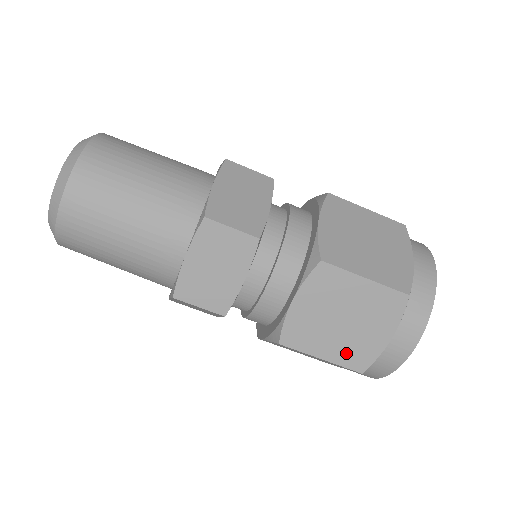
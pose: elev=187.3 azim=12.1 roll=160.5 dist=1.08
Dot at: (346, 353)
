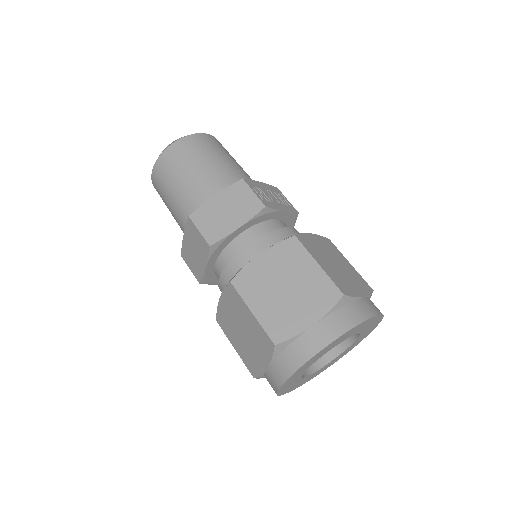
Dot at: (245, 356)
